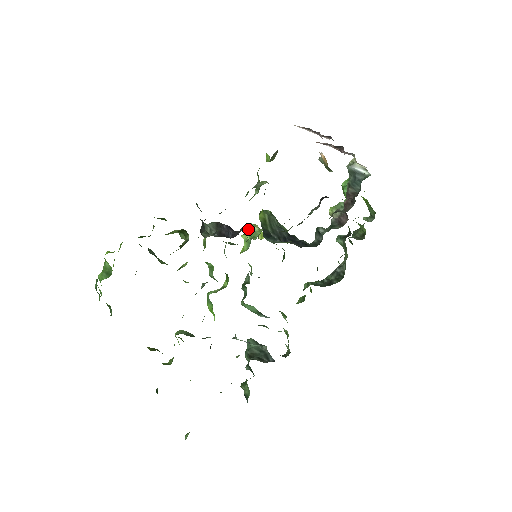
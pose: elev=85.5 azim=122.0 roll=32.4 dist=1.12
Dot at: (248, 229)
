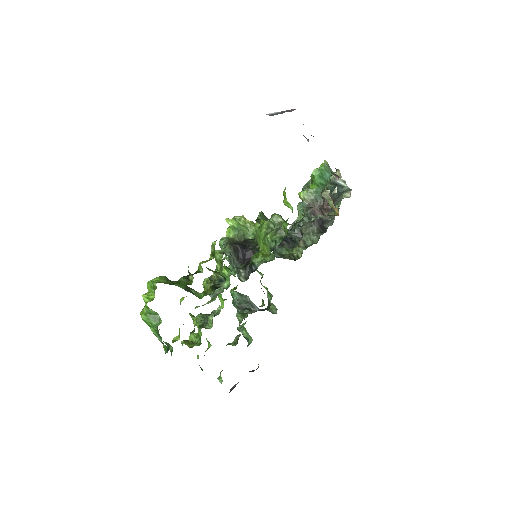
Dot at: (237, 221)
